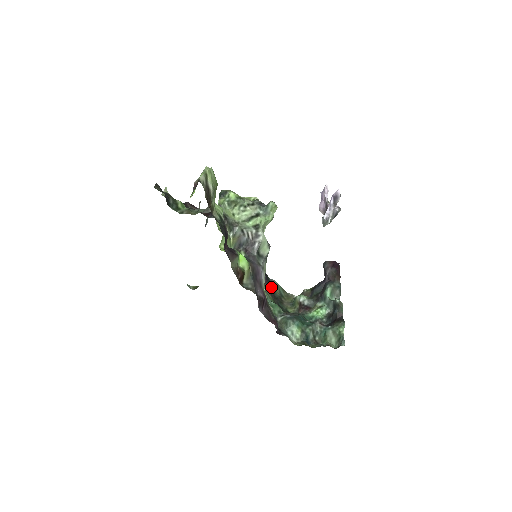
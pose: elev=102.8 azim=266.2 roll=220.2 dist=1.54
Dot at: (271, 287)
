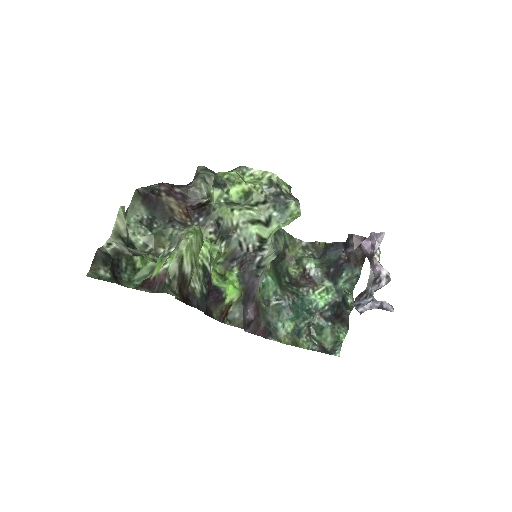
Dot at: occluded
